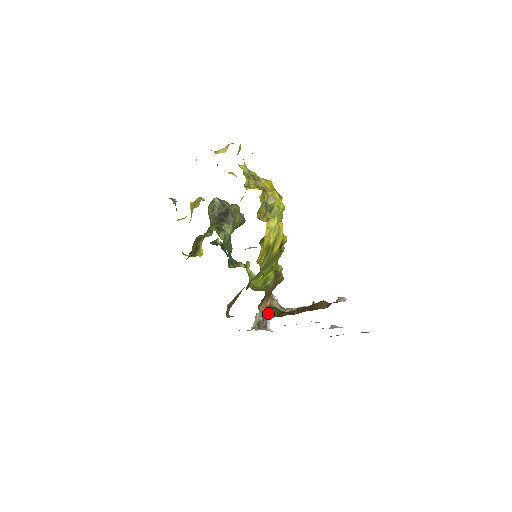
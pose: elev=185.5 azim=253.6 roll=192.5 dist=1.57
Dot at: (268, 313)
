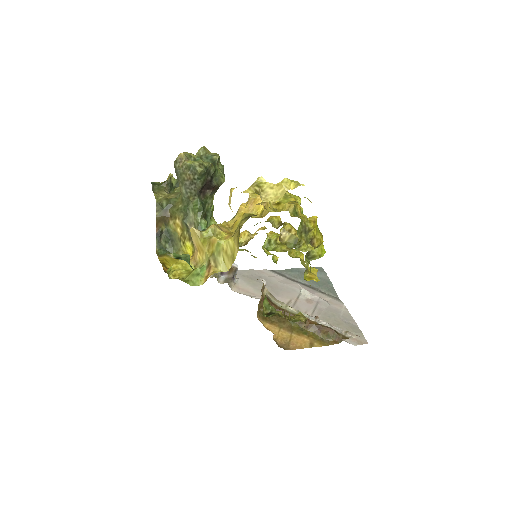
Dot at: (261, 307)
